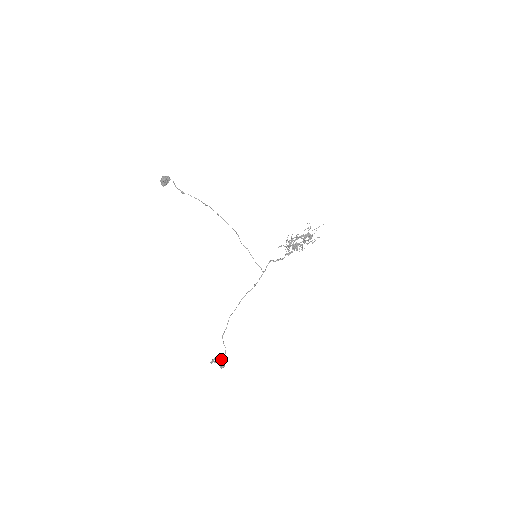
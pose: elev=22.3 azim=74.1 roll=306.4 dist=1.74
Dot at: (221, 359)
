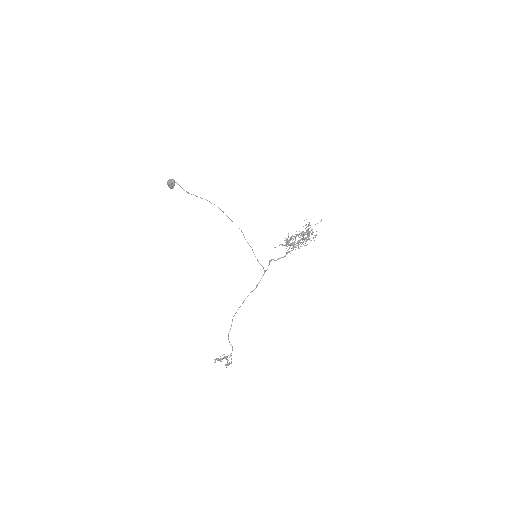
Dot at: occluded
